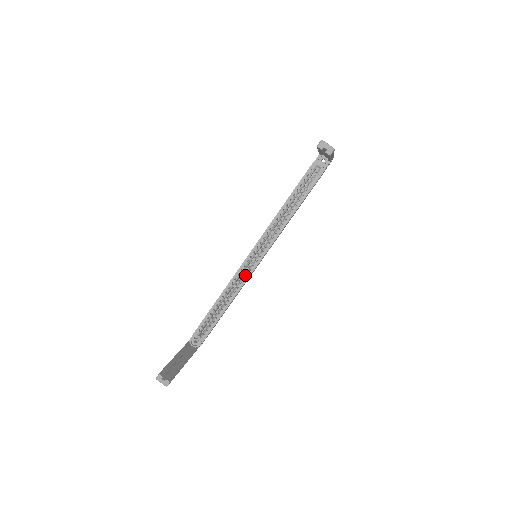
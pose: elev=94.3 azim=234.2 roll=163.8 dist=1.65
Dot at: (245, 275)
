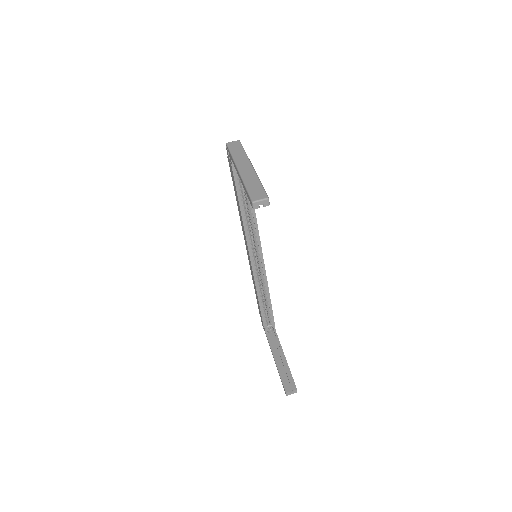
Dot at: (262, 273)
